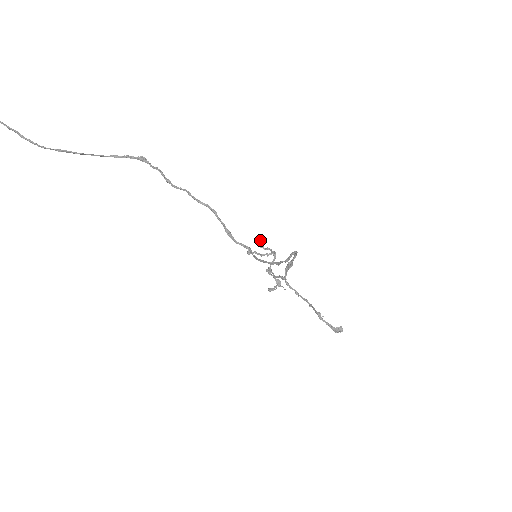
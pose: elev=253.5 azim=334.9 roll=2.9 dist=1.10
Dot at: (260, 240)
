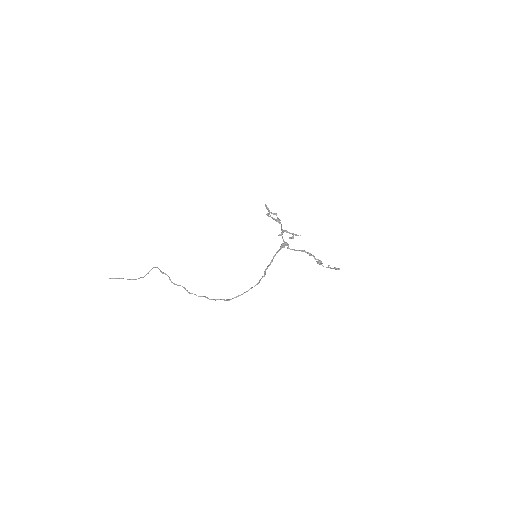
Dot at: (268, 210)
